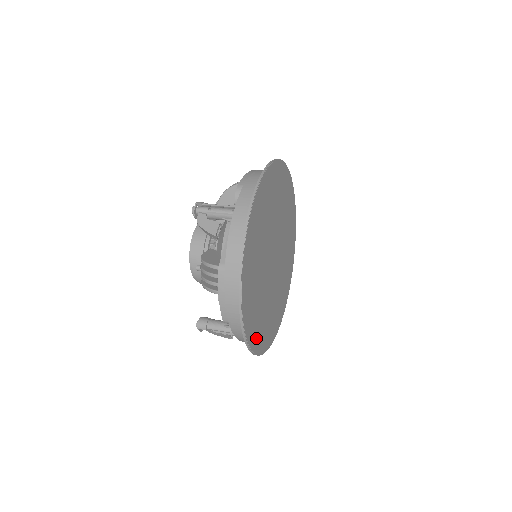
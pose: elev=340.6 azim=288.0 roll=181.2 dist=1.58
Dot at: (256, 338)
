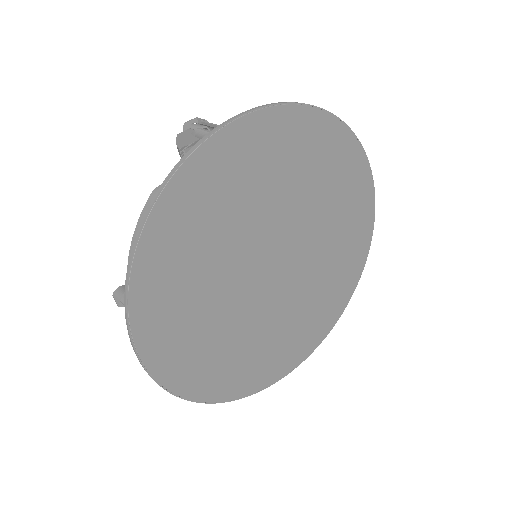
Dot at: (296, 353)
